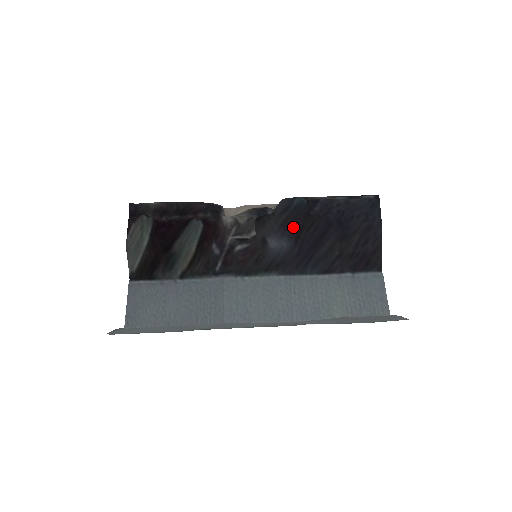
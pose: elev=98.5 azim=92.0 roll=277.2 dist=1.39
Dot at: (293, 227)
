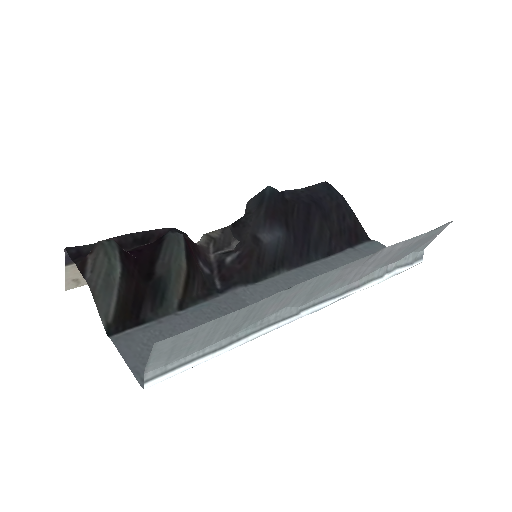
Dot at: (278, 215)
